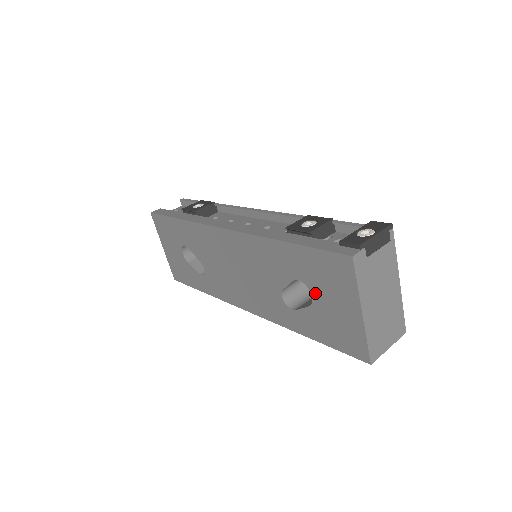
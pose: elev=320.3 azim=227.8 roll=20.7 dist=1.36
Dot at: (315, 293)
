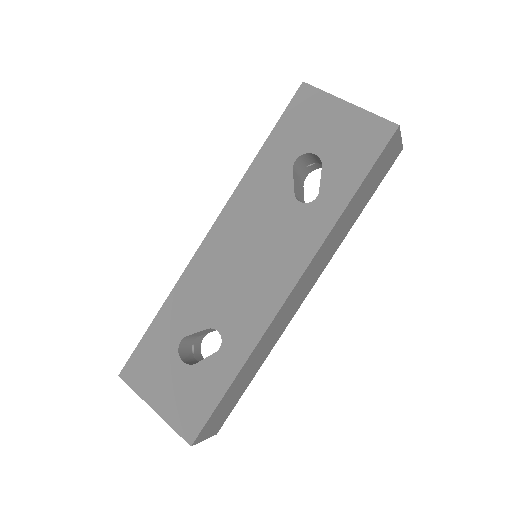
Dot at: (313, 147)
